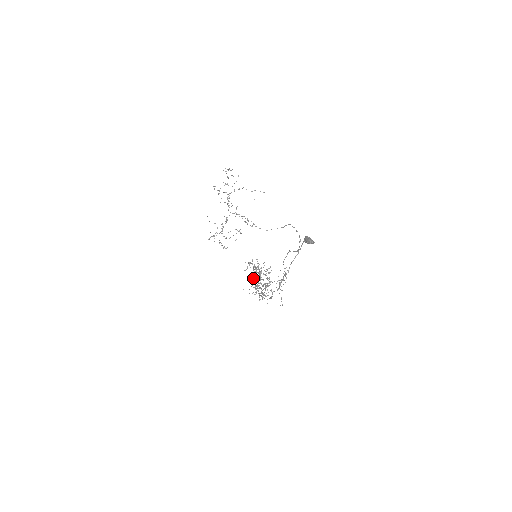
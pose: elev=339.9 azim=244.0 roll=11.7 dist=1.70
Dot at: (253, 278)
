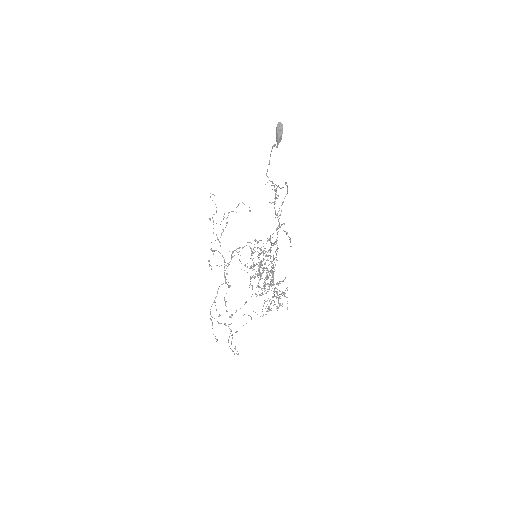
Dot at: occluded
